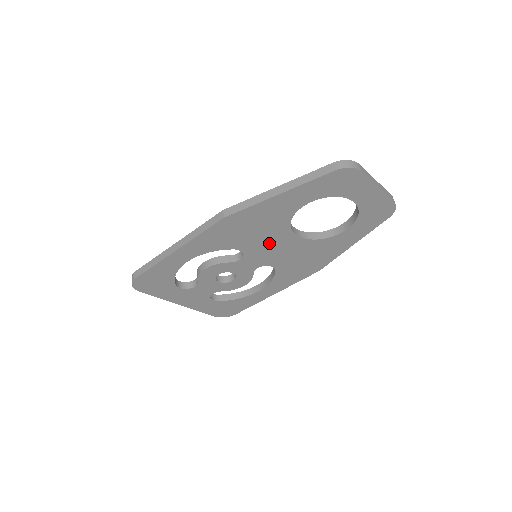
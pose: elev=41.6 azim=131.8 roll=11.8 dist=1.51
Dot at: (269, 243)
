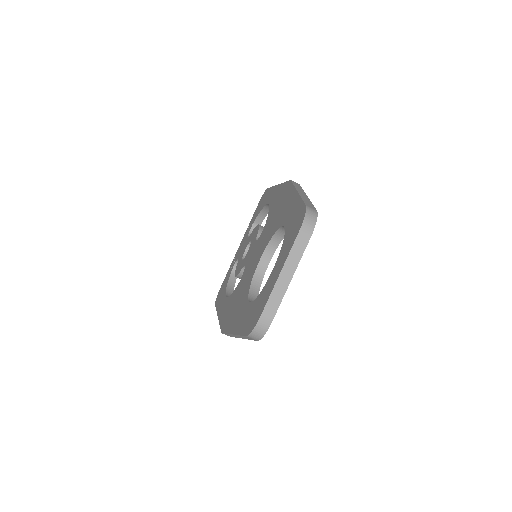
Dot at: occluded
